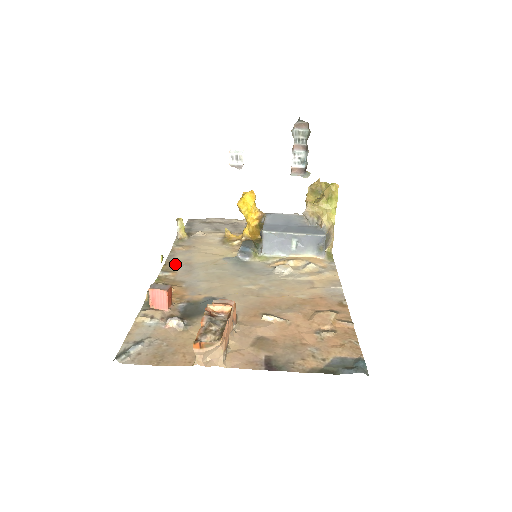
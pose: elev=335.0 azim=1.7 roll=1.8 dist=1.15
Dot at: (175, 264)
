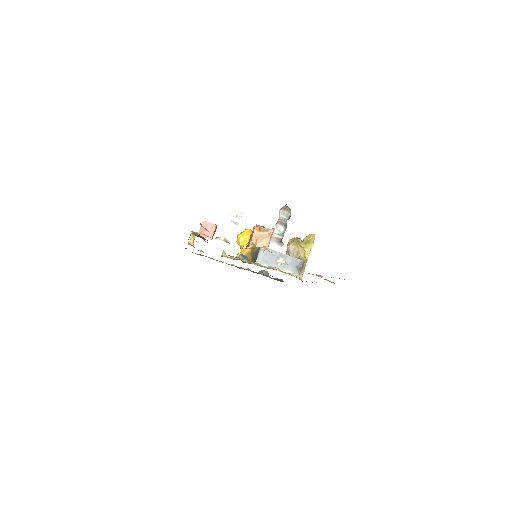
Dot at: occluded
